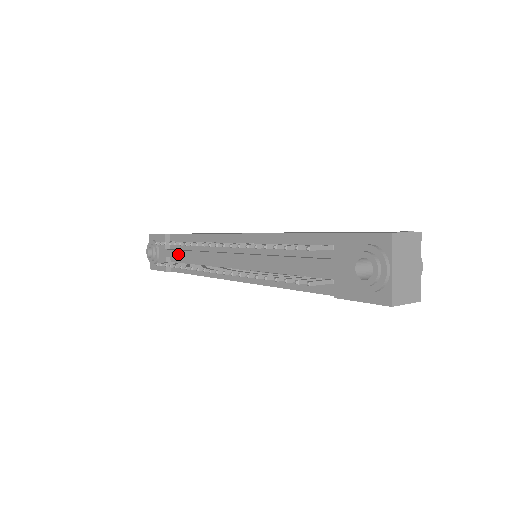
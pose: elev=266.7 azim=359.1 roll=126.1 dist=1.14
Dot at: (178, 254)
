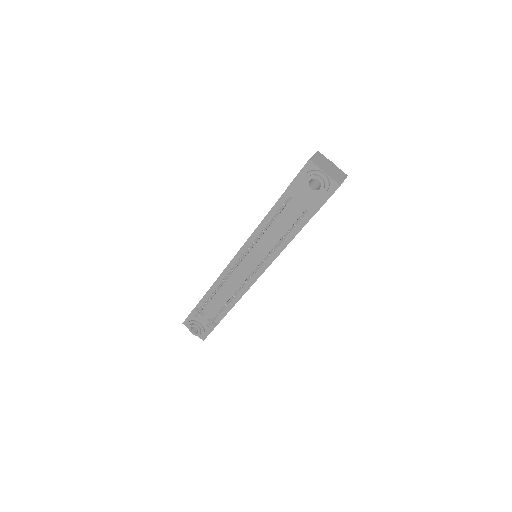
Dot at: (214, 307)
